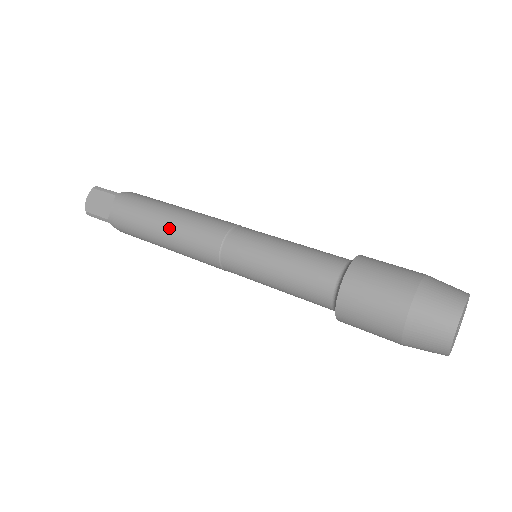
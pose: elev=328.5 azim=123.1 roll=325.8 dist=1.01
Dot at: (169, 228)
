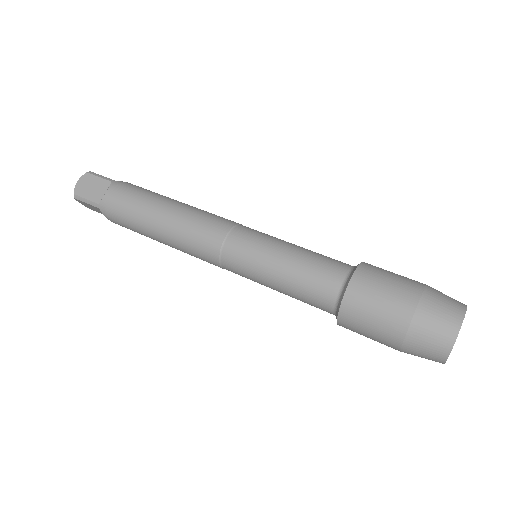
Dot at: (169, 217)
